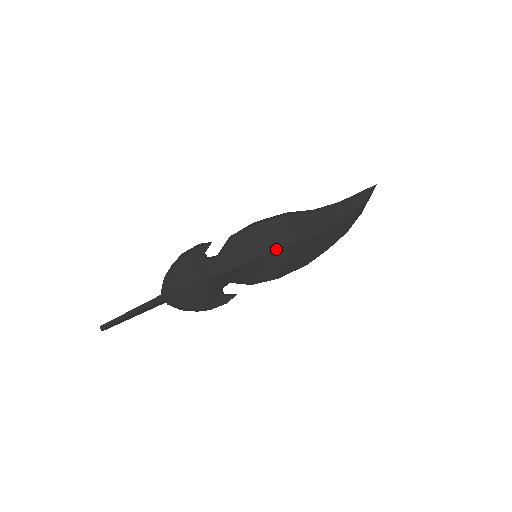
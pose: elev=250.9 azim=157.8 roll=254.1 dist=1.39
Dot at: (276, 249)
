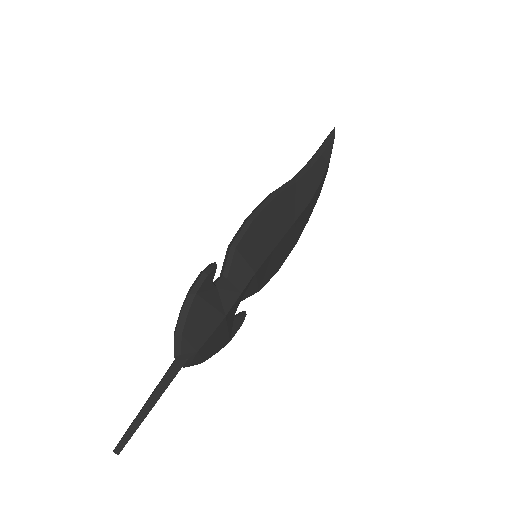
Dot at: (279, 240)
